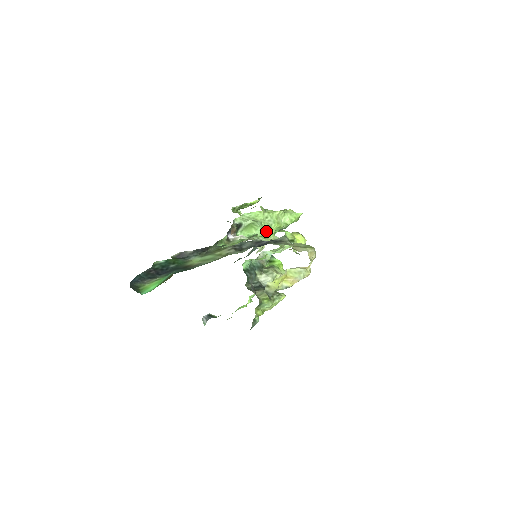
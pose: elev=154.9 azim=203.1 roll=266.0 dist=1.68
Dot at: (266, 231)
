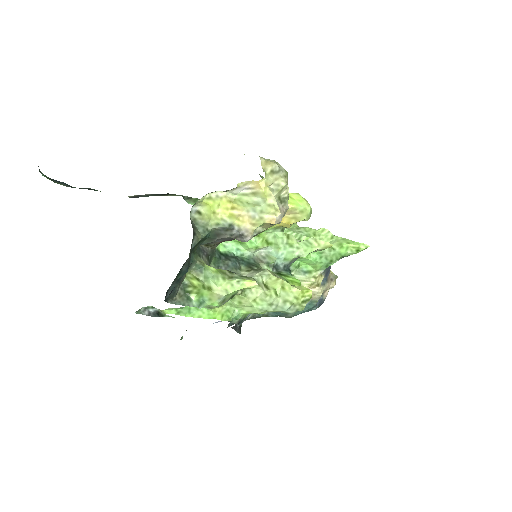
Dot at: occluded
